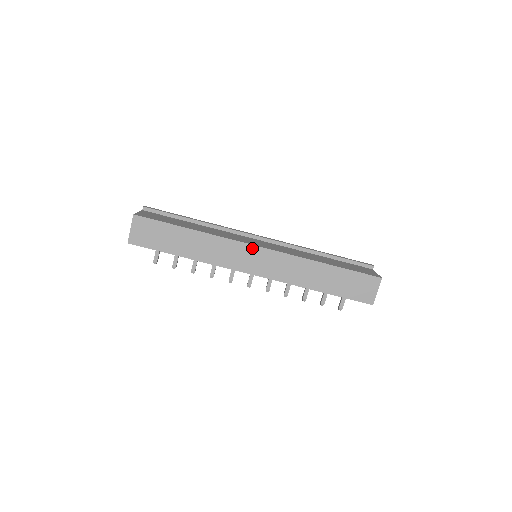
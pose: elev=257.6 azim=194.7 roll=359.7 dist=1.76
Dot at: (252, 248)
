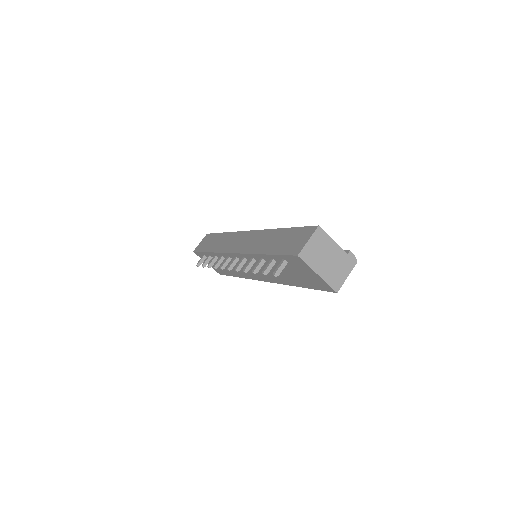
Dot at: (244, 233)
